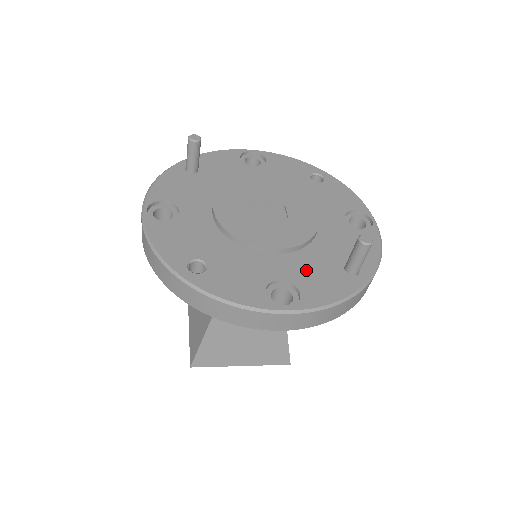
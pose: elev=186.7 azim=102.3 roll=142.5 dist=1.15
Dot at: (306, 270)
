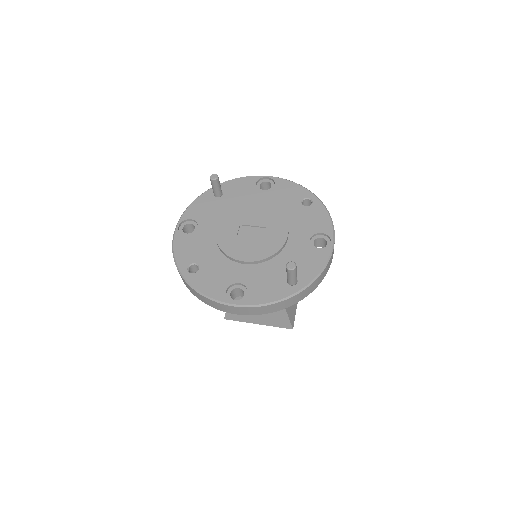
Dot at: (260, 278)
